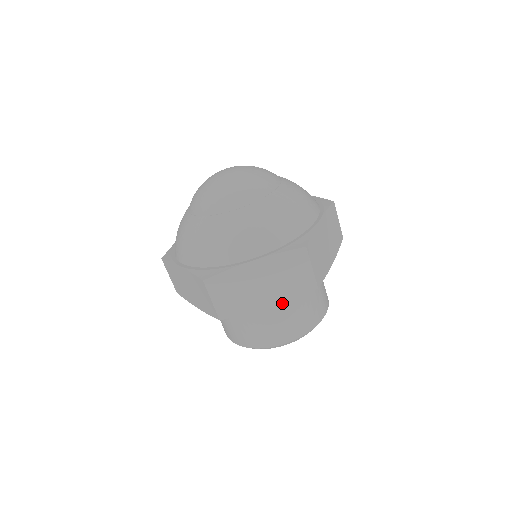
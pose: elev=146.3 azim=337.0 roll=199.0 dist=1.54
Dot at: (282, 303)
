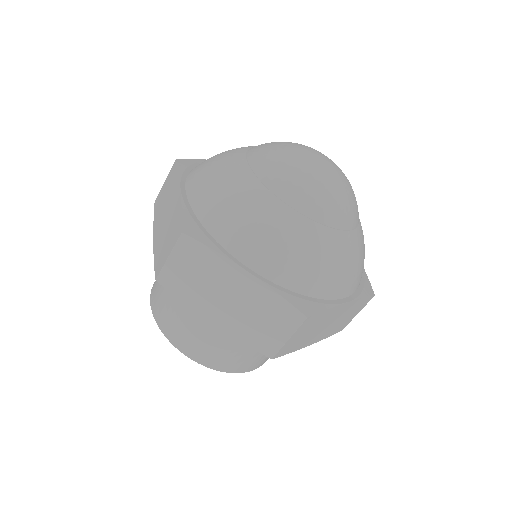
Dot at: occluded
